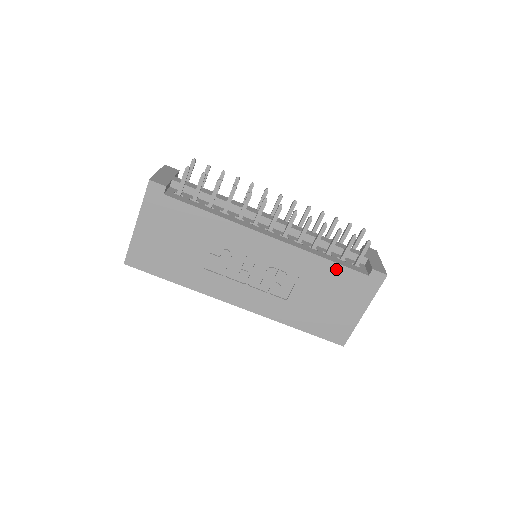
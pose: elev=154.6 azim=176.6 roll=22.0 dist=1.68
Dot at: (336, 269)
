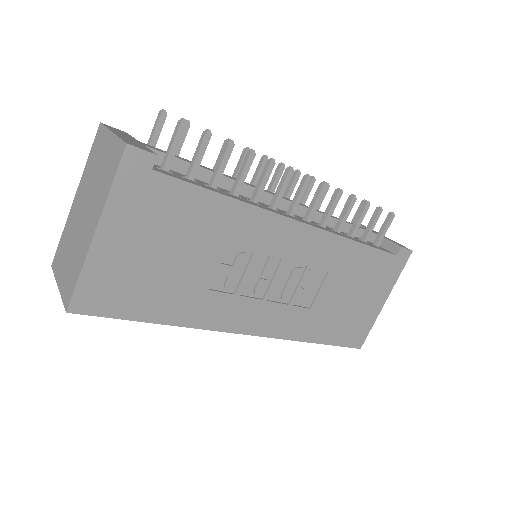
Dot at: (367, 254)
